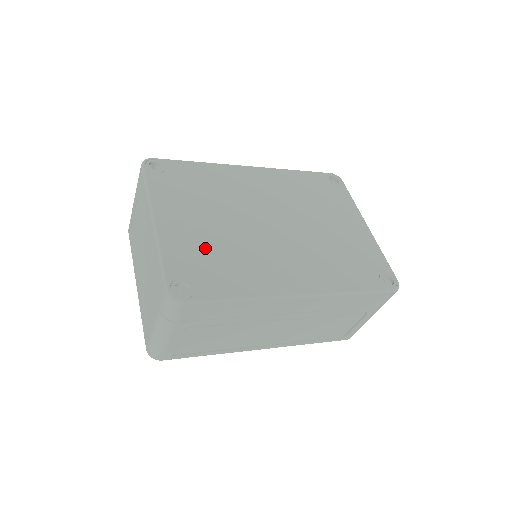
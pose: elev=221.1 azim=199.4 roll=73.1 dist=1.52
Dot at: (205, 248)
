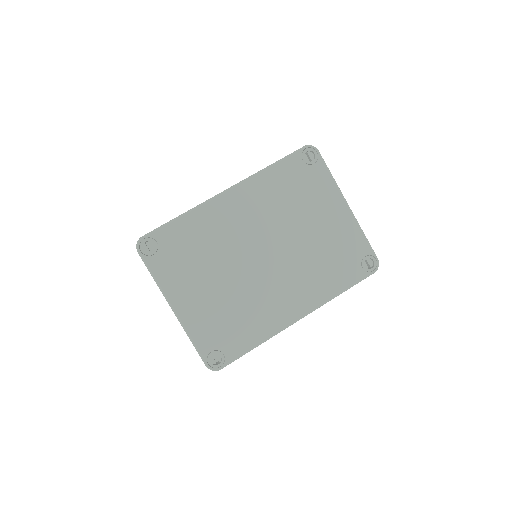
Dot at: (219, 314)
